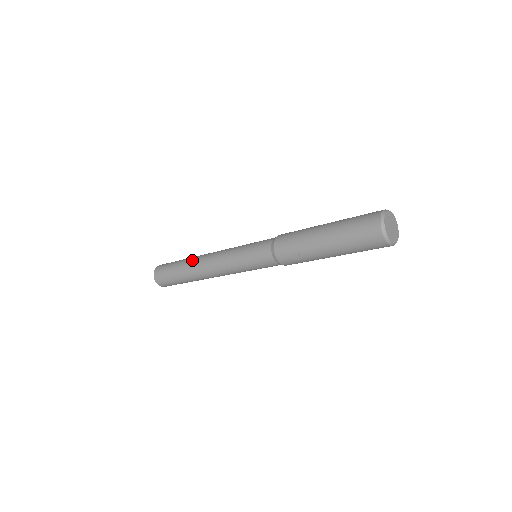
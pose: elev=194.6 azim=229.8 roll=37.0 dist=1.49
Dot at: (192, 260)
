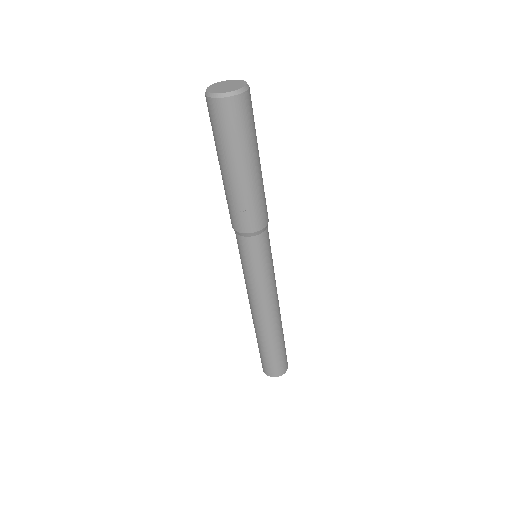
Dot at: (253, 323)
